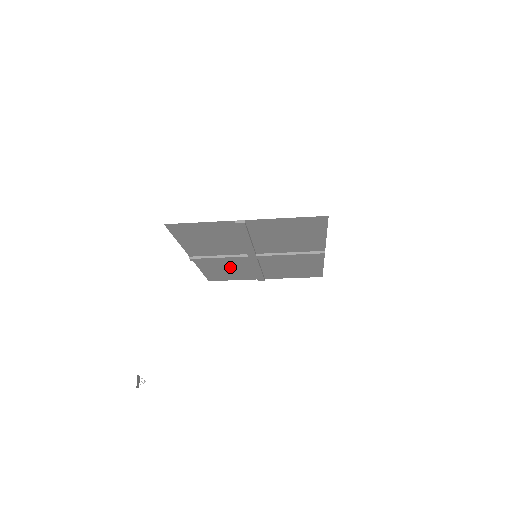
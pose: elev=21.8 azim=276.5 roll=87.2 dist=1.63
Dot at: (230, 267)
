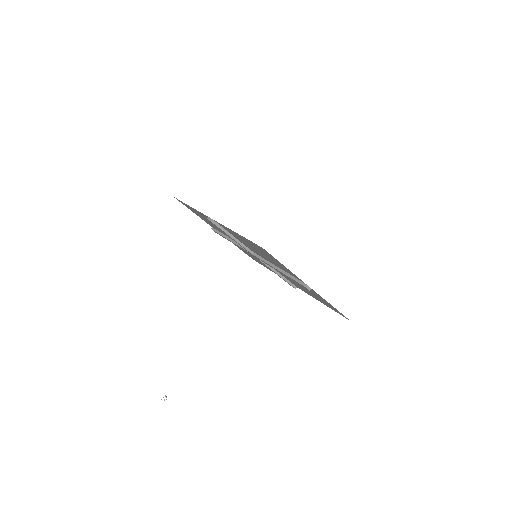
Dot at: occluded
